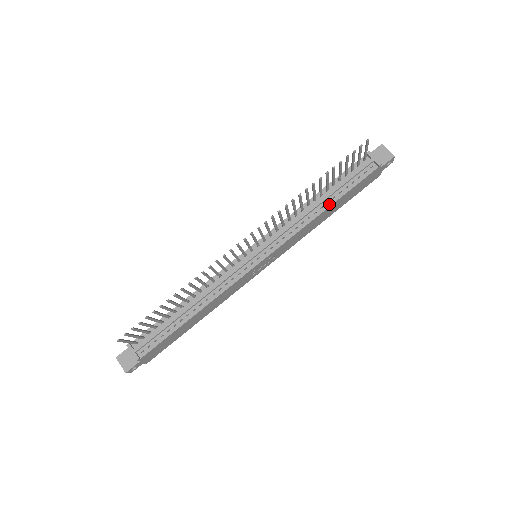
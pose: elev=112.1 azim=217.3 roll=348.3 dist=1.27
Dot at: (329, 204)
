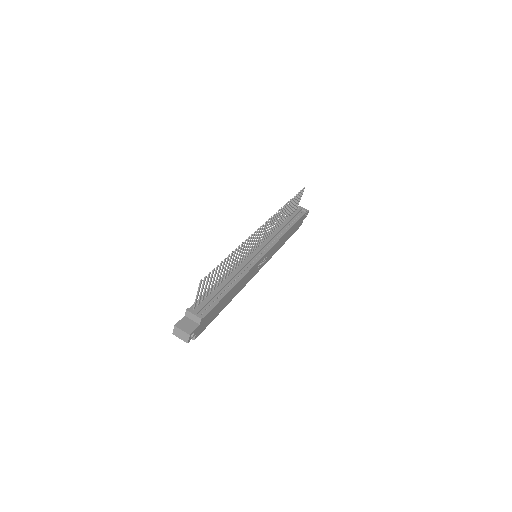
Dot at: (289, 227)
